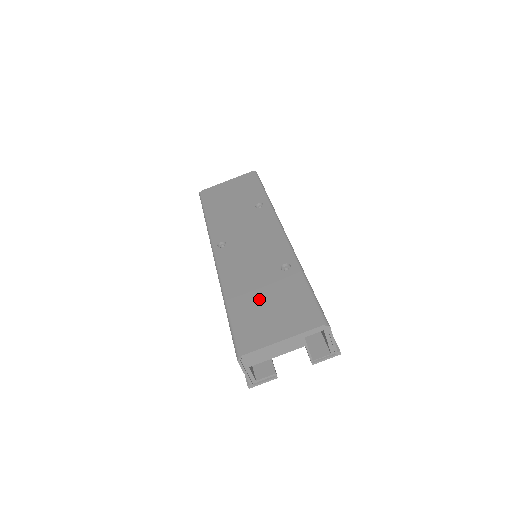
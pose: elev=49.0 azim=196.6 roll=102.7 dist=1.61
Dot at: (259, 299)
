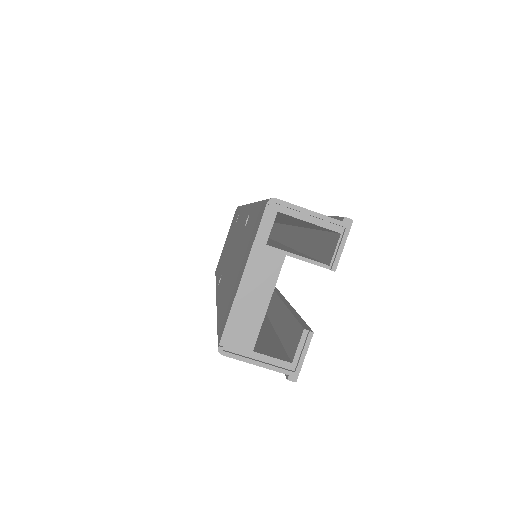
Dot at: (232, 274)
